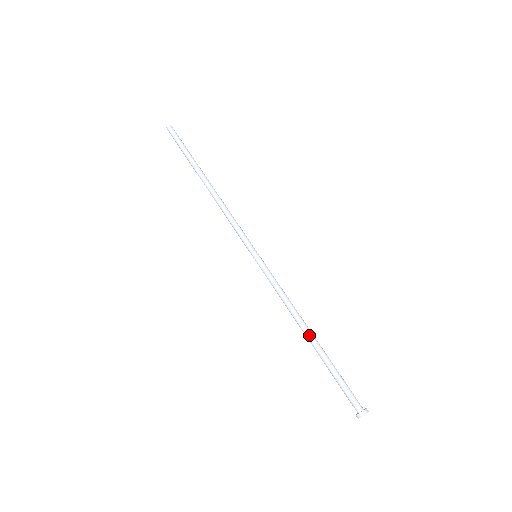
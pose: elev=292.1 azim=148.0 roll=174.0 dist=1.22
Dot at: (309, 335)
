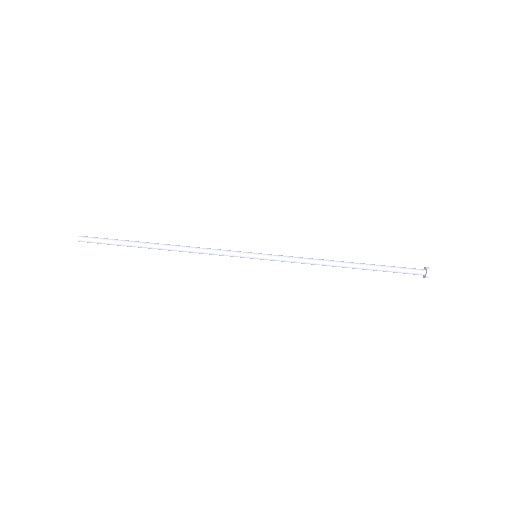
Dot at: (347, 266)
